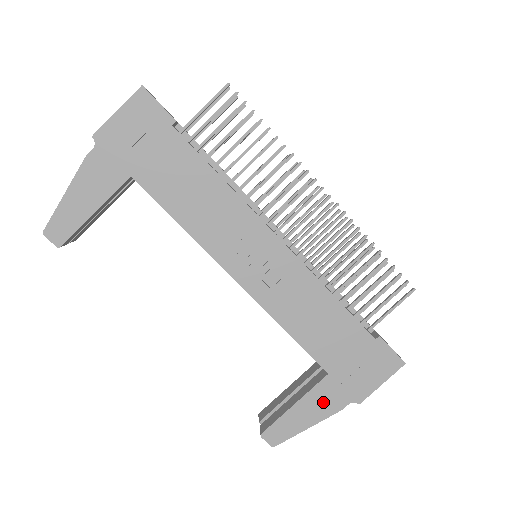
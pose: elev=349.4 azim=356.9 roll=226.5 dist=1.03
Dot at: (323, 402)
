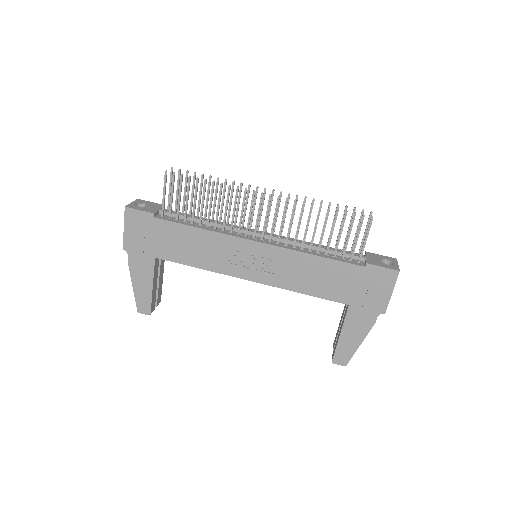
Dot at: (358, 324)
